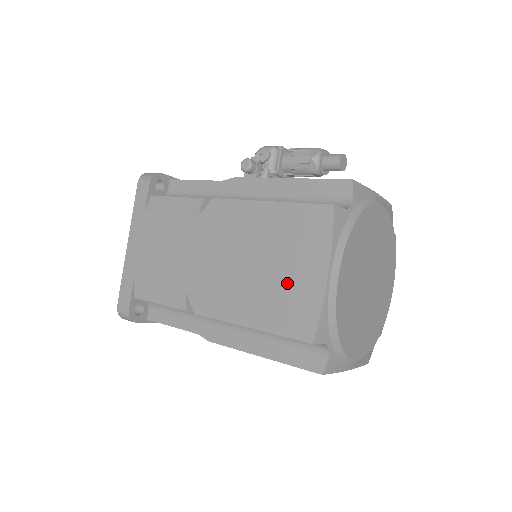
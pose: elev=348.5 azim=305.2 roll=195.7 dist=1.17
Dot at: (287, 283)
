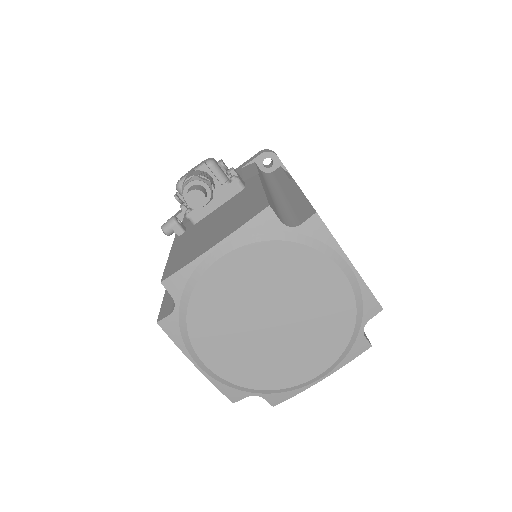
Dot at: occluded
